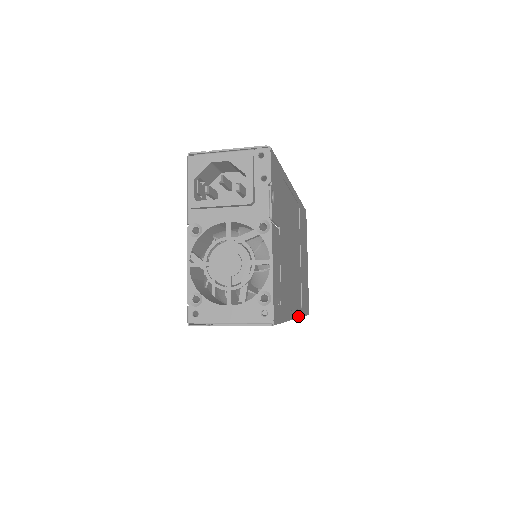
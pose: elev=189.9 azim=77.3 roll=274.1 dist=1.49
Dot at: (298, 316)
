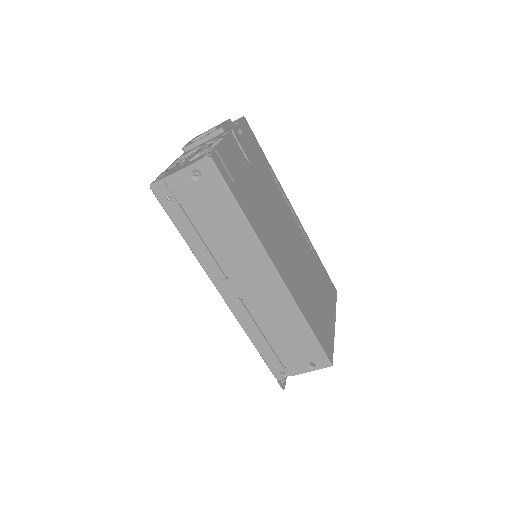
Dot at: (286, 285)
